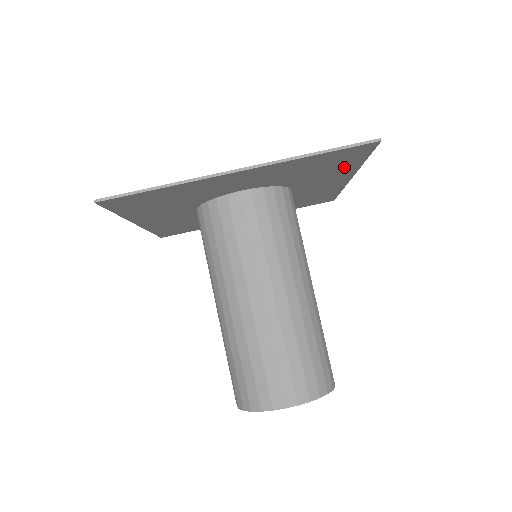
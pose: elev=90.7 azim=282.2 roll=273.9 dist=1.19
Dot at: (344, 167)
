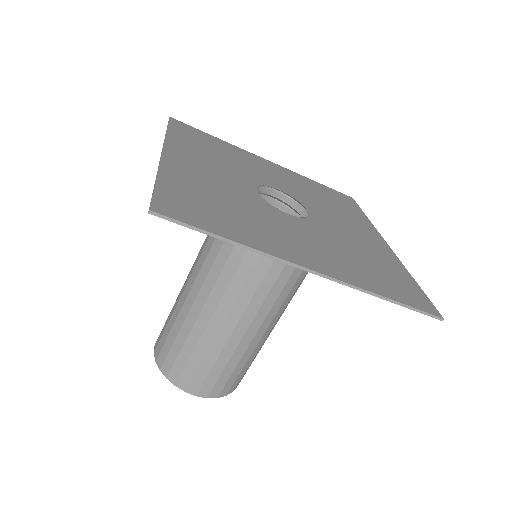
Dot at: (393, 269)
